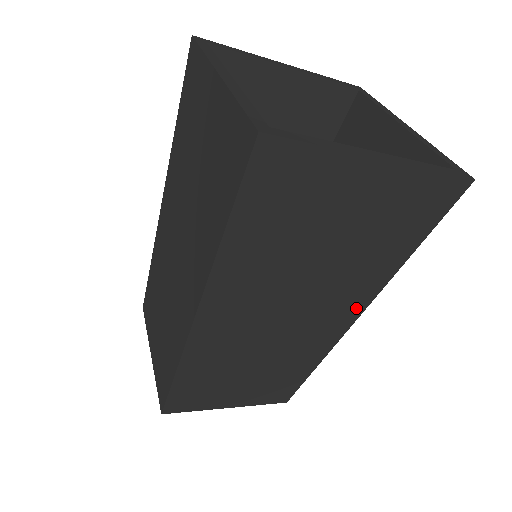
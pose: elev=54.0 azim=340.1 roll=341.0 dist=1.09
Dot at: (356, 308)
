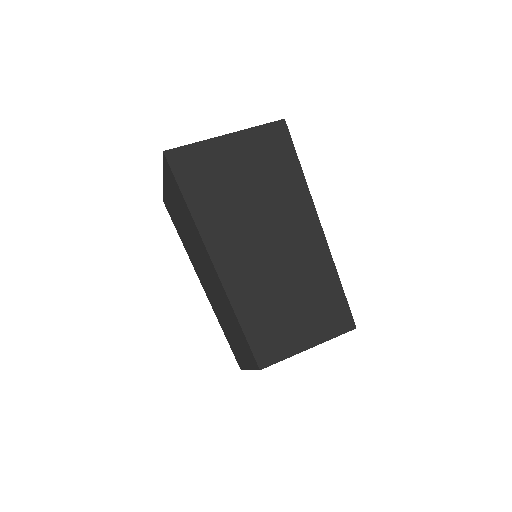
Dot at: (310, 217)
